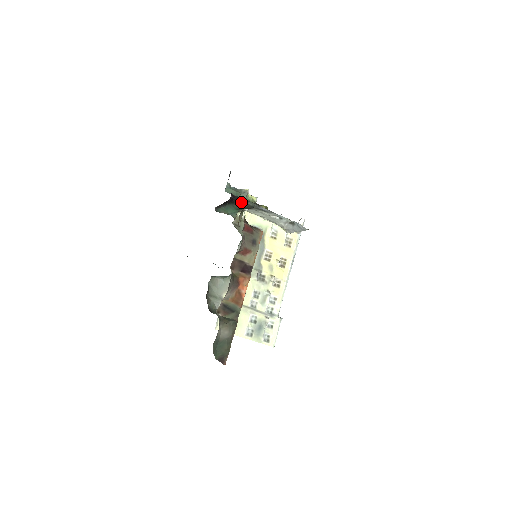
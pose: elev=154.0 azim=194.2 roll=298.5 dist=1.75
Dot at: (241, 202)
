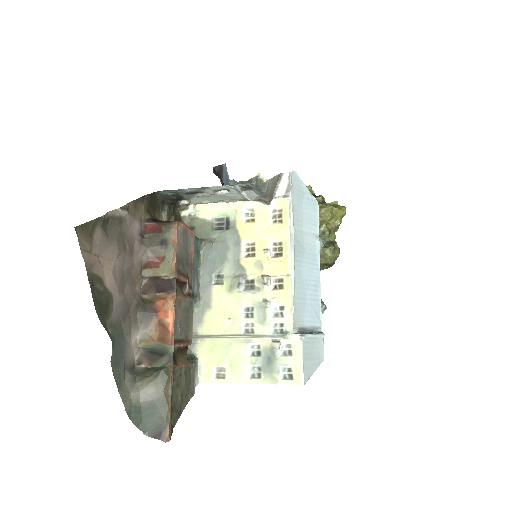
Dot at: occluded
